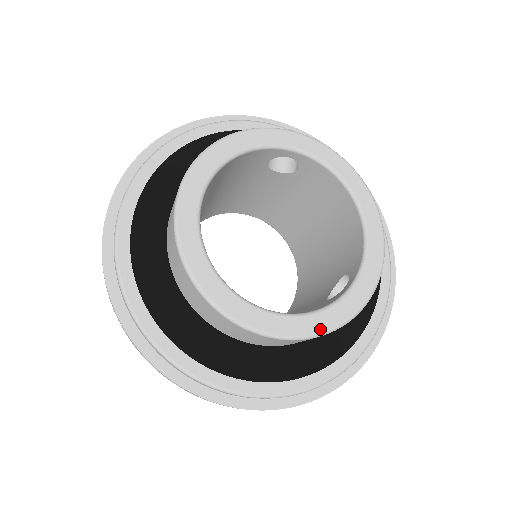
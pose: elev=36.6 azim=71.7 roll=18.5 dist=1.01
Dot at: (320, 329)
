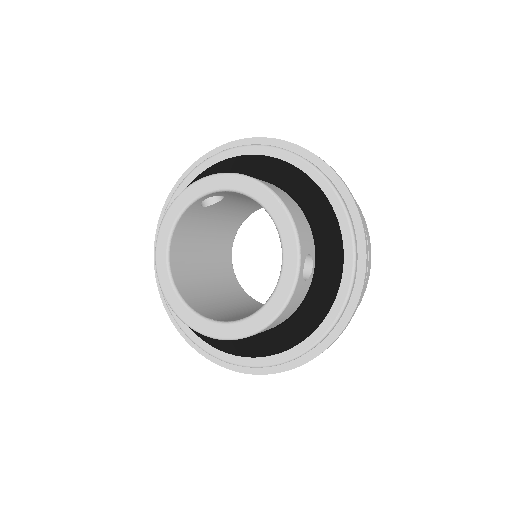
Dot at: (272, 315)
